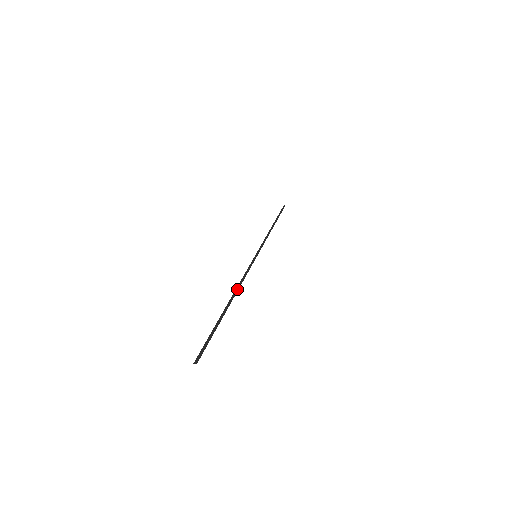
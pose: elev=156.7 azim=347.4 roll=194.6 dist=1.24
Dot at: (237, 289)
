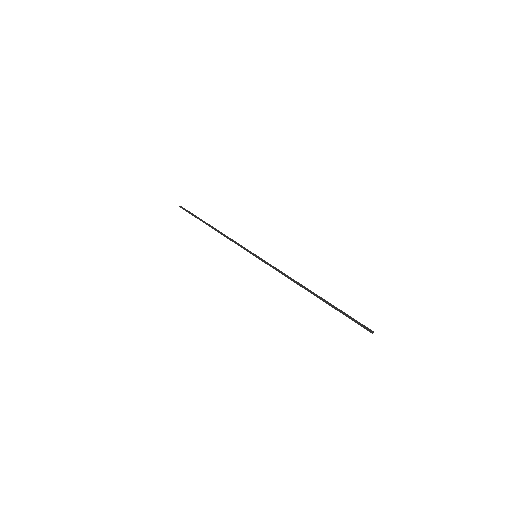
Dot at: (298, 283)
